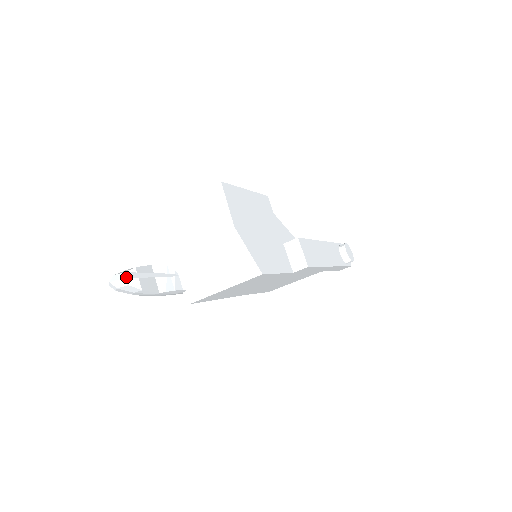
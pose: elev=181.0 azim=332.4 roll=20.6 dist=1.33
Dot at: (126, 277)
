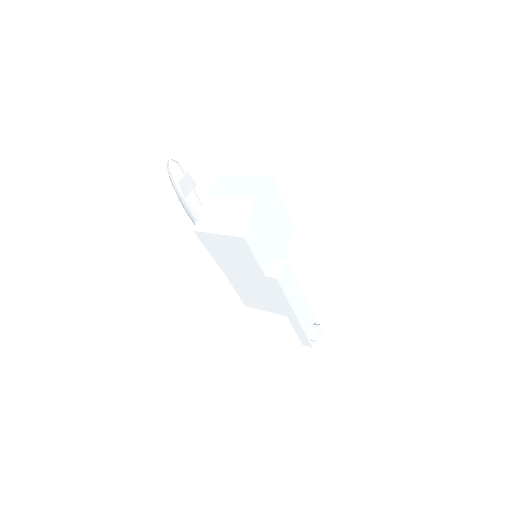
Dot at: (179, 166)
